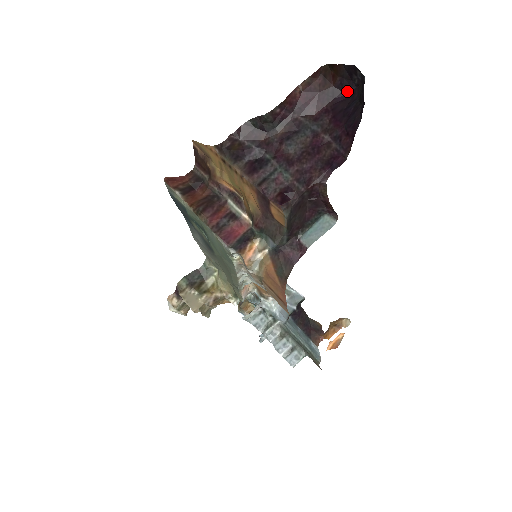
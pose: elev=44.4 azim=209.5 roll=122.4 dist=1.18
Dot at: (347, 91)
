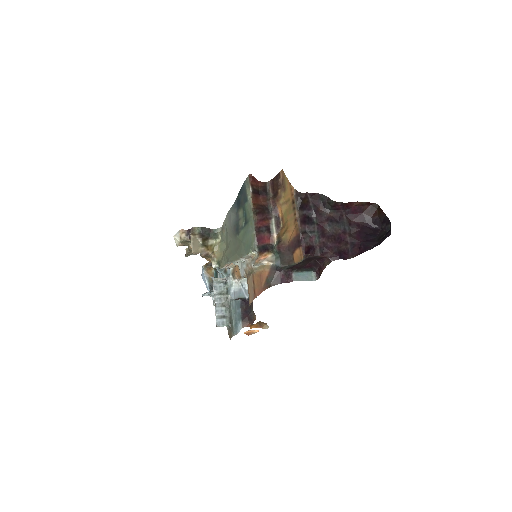
Dot at: (375, 226)
